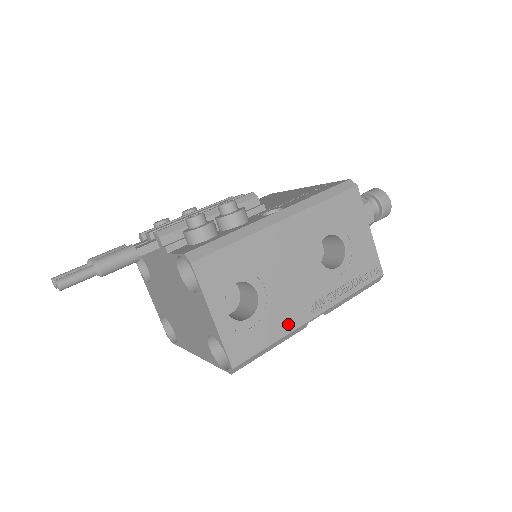
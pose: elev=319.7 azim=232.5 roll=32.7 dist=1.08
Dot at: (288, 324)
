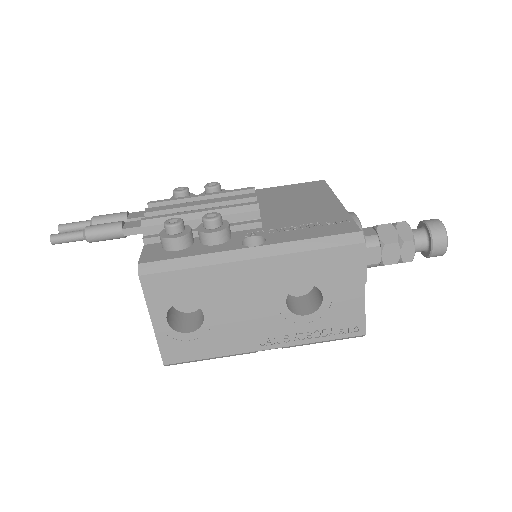
Dot at: (231, 348)
